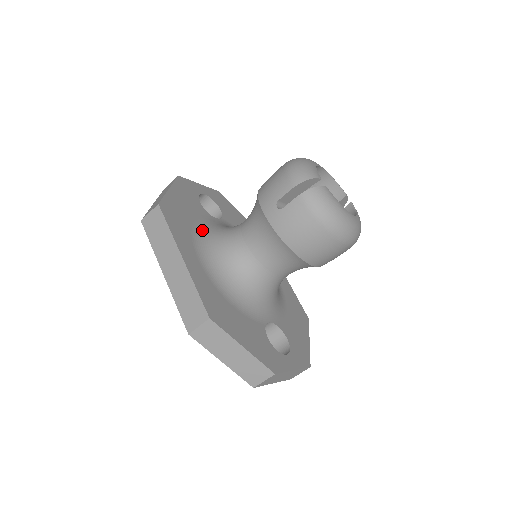
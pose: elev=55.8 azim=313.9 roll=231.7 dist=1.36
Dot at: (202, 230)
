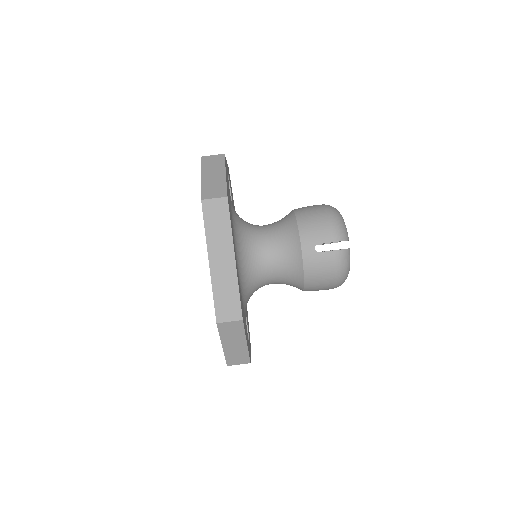
Dot at: (235, 223)
